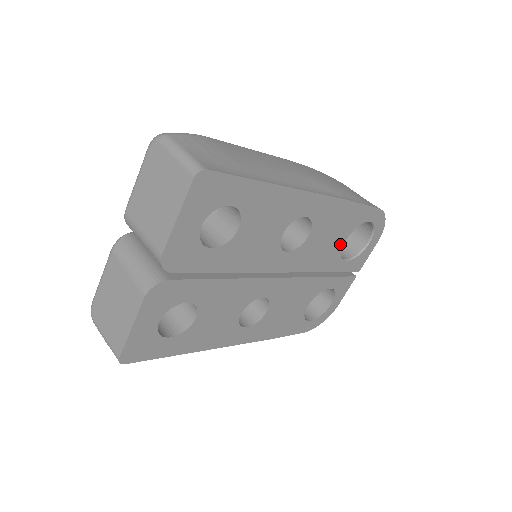
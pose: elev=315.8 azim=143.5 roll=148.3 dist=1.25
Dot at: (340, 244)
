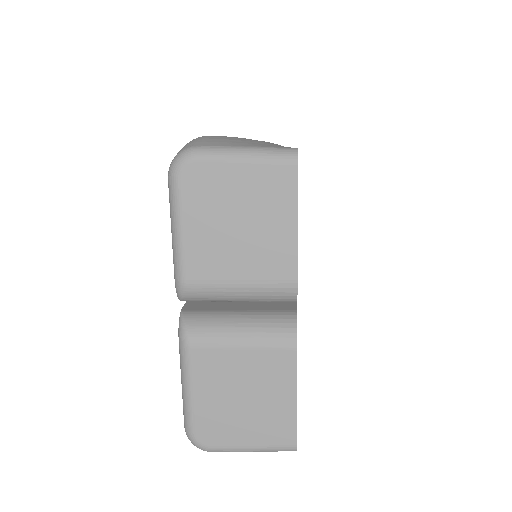
Dot at: occluded
